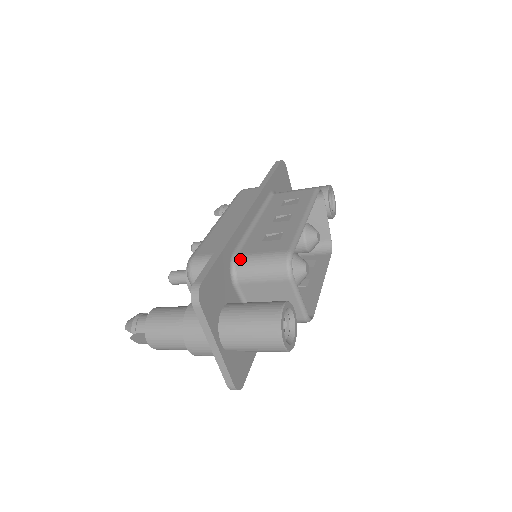
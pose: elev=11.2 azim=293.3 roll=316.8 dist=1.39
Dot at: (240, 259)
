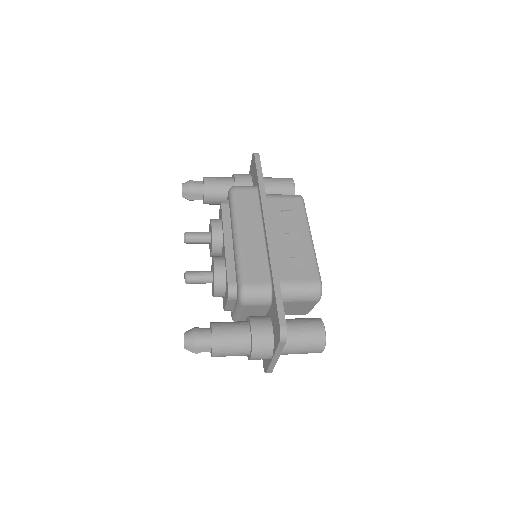
Dot at: (283, 286)
